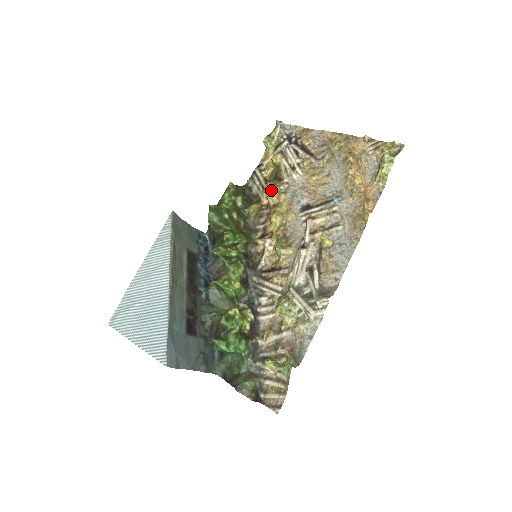
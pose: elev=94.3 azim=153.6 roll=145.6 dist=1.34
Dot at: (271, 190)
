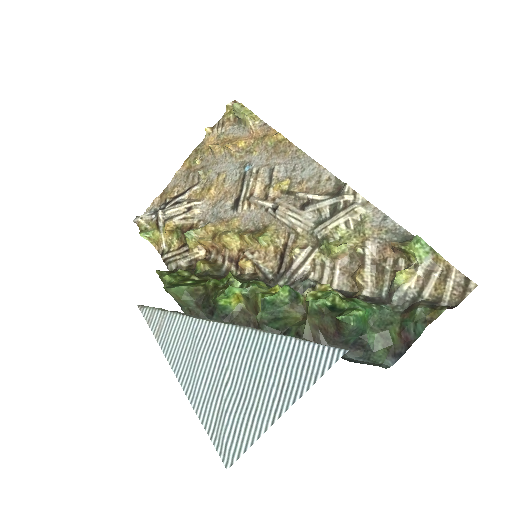
Dot at: (195, 234)
